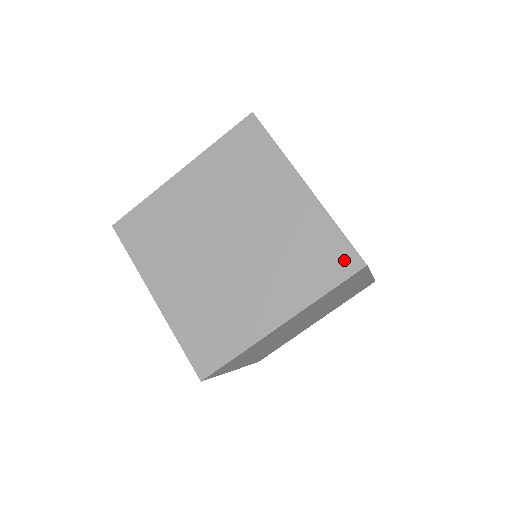
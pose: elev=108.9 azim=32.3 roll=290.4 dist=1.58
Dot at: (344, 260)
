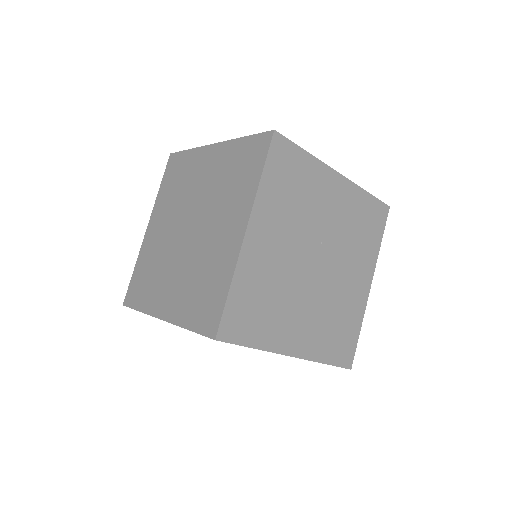
Dot at: (211, 319)
